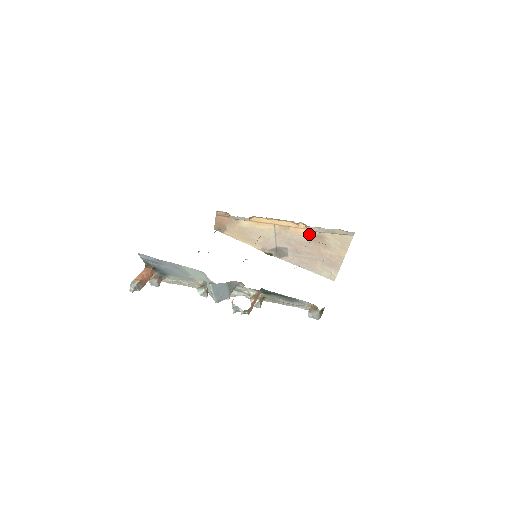
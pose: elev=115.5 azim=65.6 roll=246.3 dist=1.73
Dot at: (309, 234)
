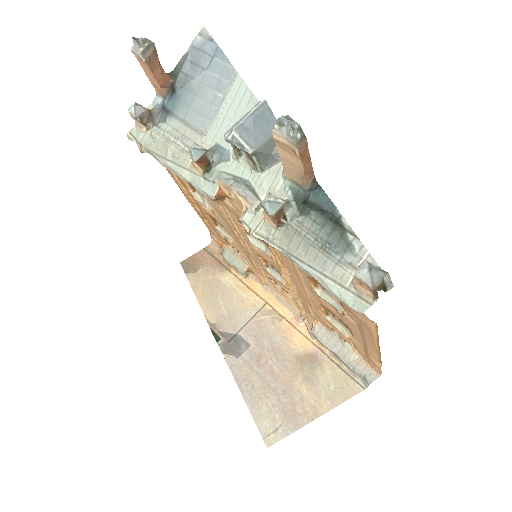
Dot at: (301, 345)
